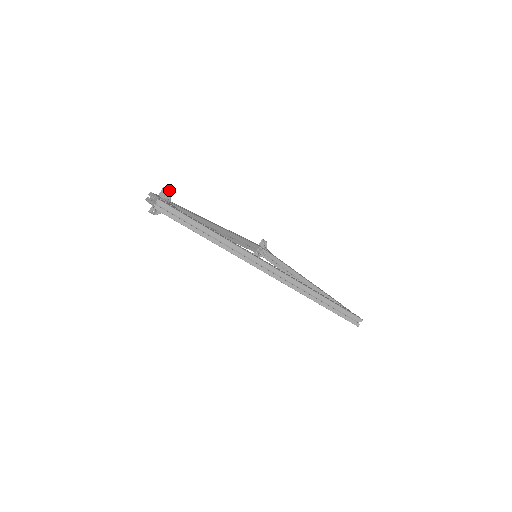
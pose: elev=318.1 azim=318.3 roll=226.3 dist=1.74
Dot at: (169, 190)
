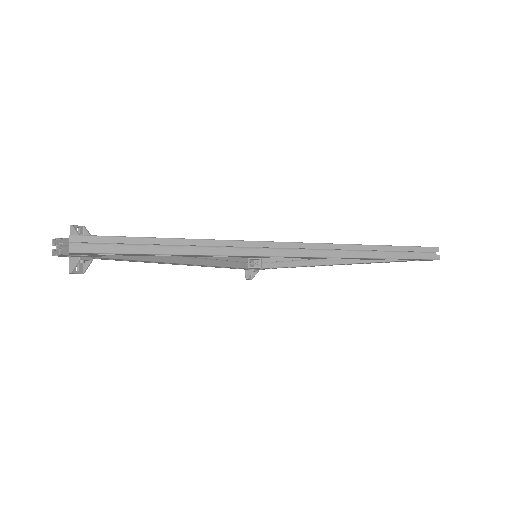
Dot at: (82, 226)
